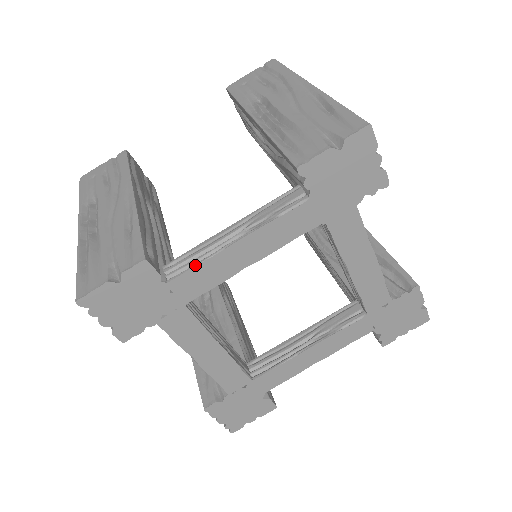
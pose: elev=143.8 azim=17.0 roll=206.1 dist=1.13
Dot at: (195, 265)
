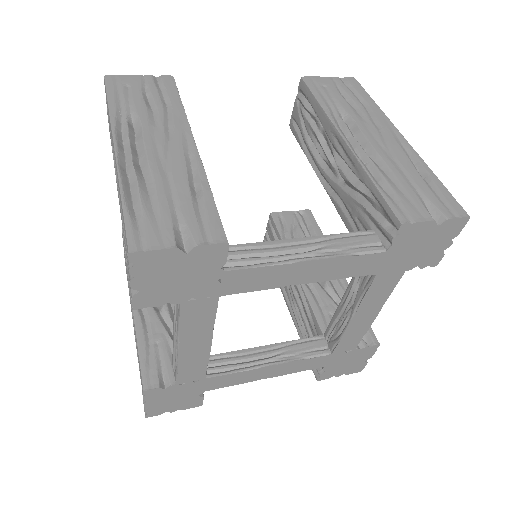
Dot at: (260, 265)
